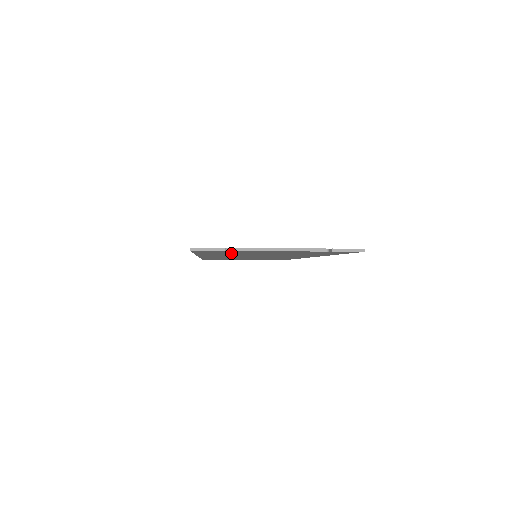
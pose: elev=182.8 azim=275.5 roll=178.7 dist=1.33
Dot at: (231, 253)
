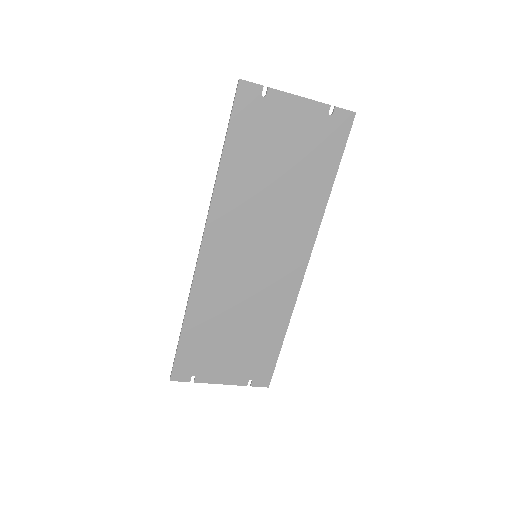
Dot at: (256, 144)
